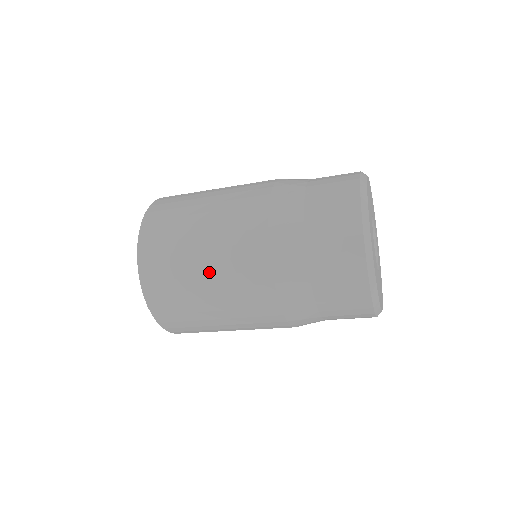
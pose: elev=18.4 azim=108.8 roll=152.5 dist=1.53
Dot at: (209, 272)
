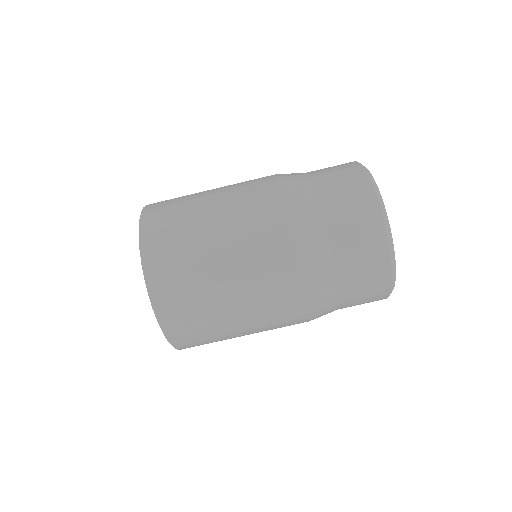
Dot at: (220, 227)
